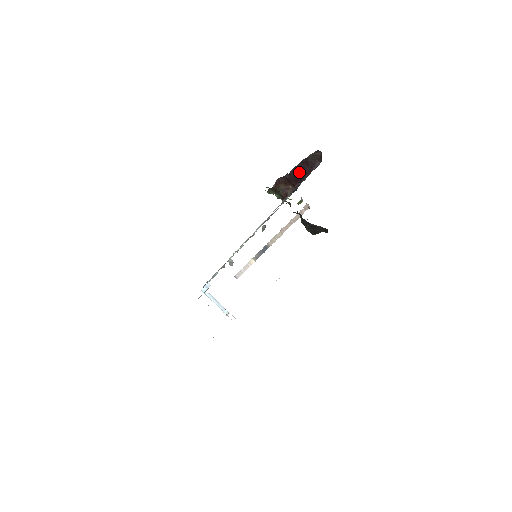
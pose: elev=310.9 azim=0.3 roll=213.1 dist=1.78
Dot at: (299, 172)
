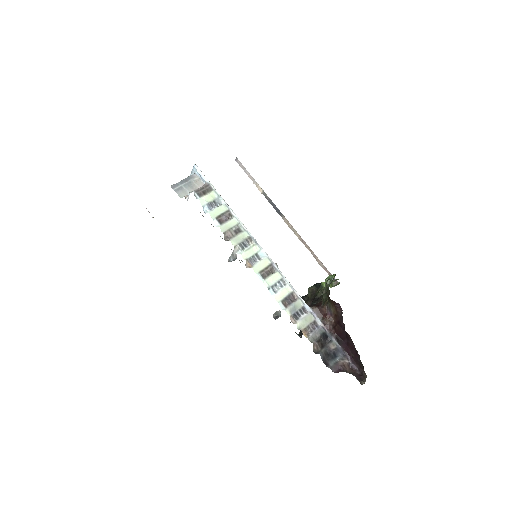
Dot at: (348, 340)
